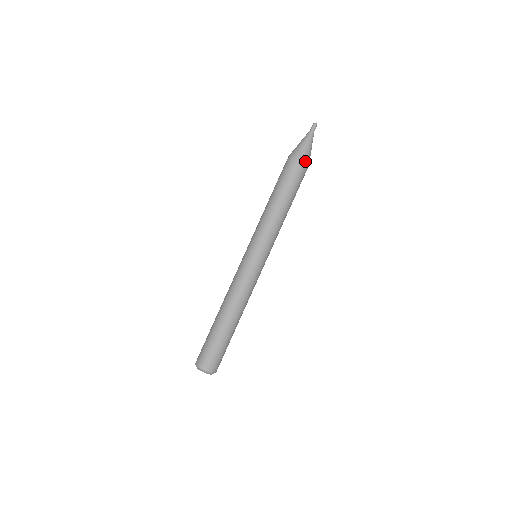
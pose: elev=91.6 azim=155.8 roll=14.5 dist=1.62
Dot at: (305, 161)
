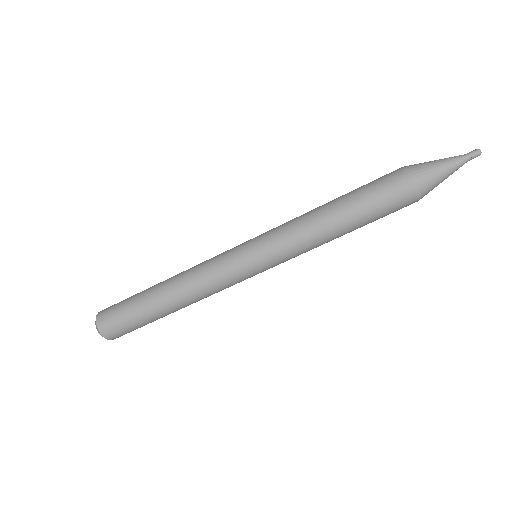
Dot at: occluded
